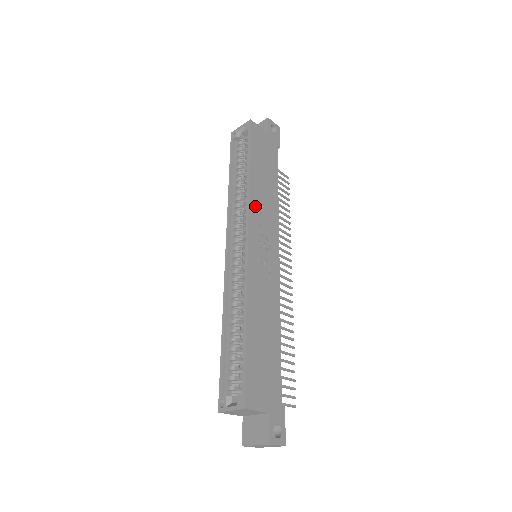
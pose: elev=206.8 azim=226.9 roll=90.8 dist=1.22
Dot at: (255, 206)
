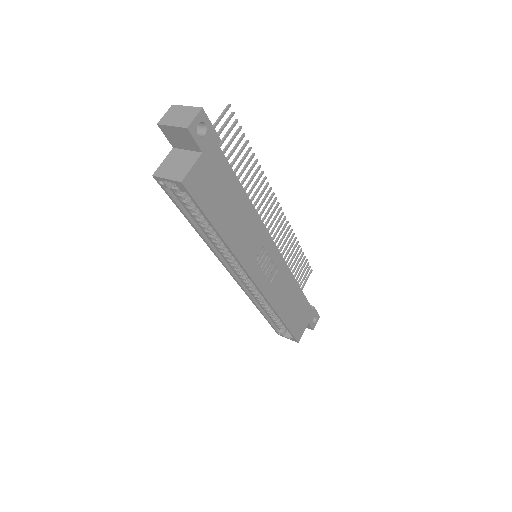
Dot at: (244, 253)
